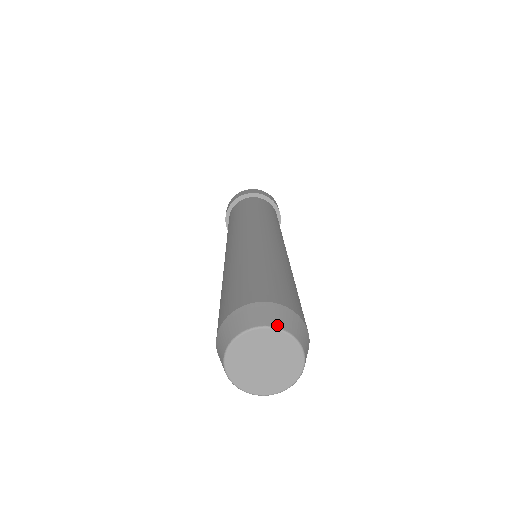
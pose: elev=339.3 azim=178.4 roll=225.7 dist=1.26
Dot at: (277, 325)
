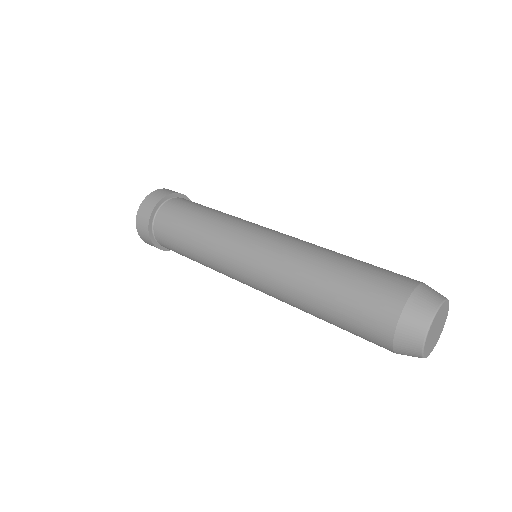
Dot at: (437, 305)
